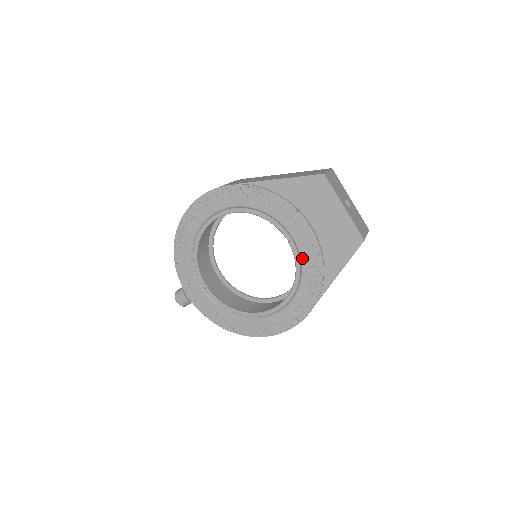
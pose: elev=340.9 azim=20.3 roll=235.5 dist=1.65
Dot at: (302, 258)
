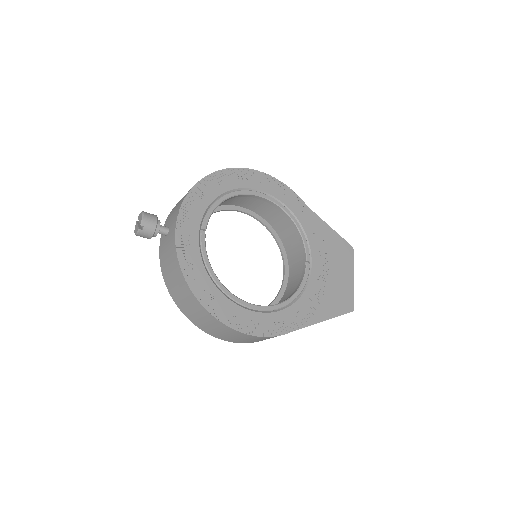
Dot at: (309, 285)
